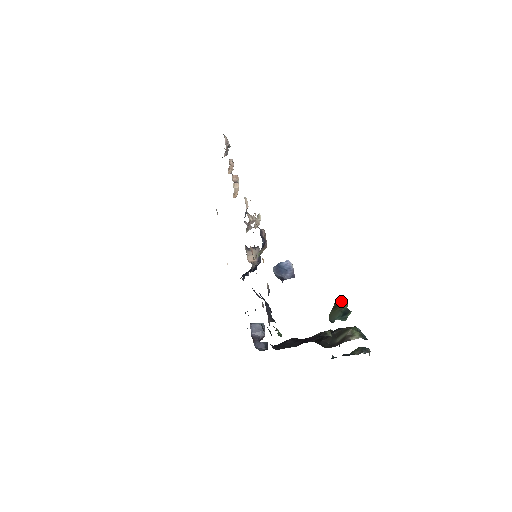
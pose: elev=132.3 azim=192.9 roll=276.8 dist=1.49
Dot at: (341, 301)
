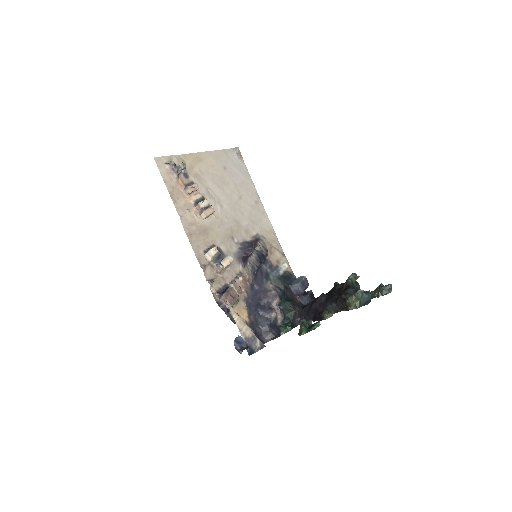
Dot at: (300, 329)
